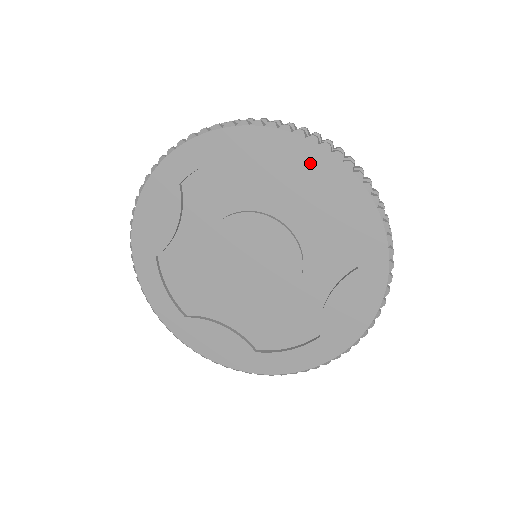
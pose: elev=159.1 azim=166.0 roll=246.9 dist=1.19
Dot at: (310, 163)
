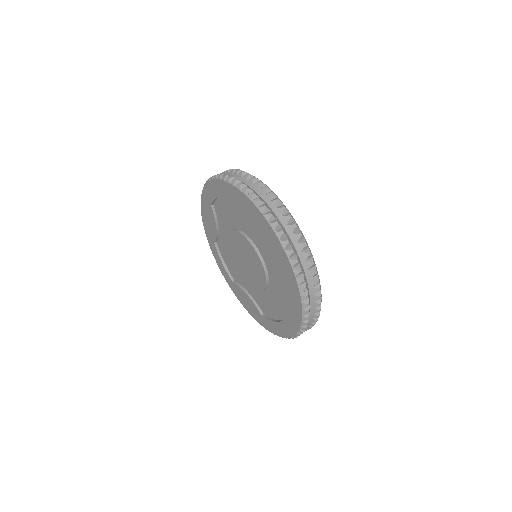
Dot at: (251, 211)
